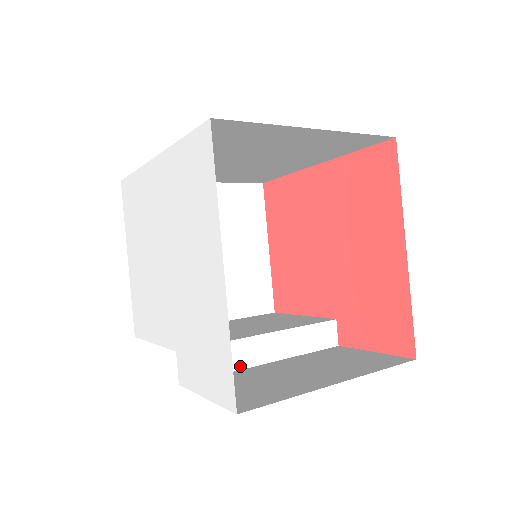
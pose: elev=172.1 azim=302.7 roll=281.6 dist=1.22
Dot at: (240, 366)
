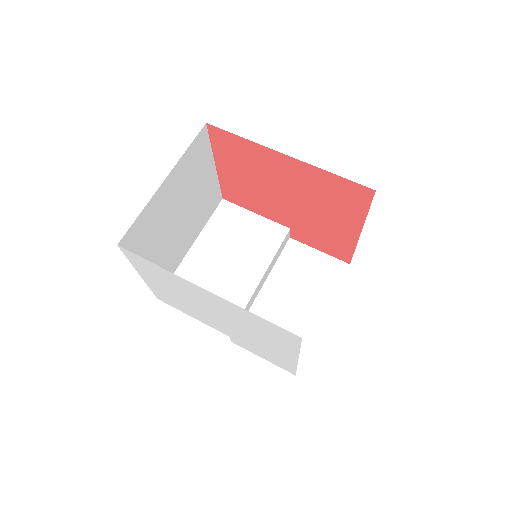
Dot at: (252, 304)
